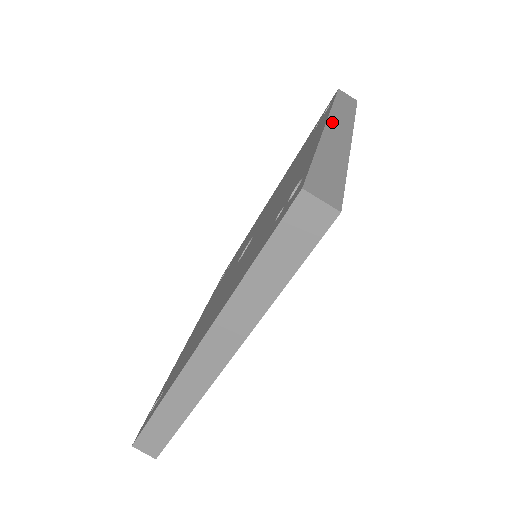
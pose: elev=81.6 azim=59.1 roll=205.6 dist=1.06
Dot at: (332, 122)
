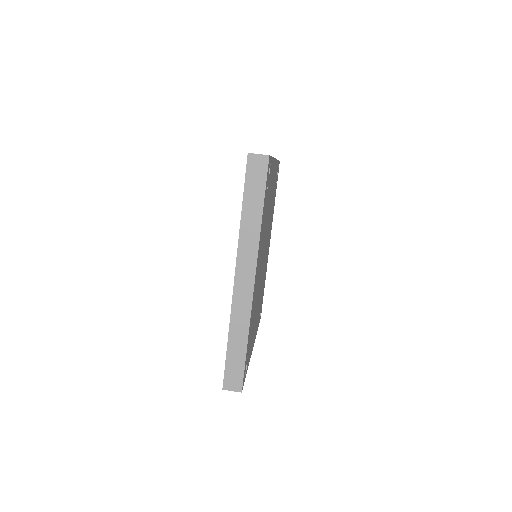
Dot at: occluded
